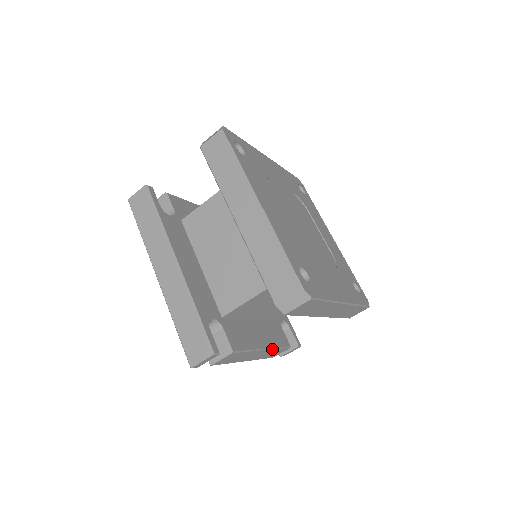
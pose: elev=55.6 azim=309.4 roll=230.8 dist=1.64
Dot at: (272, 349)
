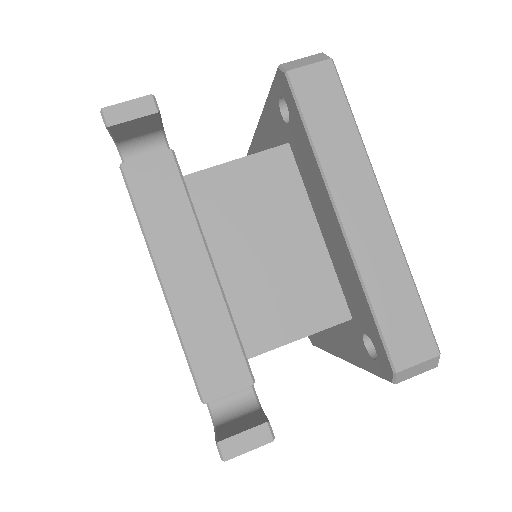
Dot at: (223, 298)
